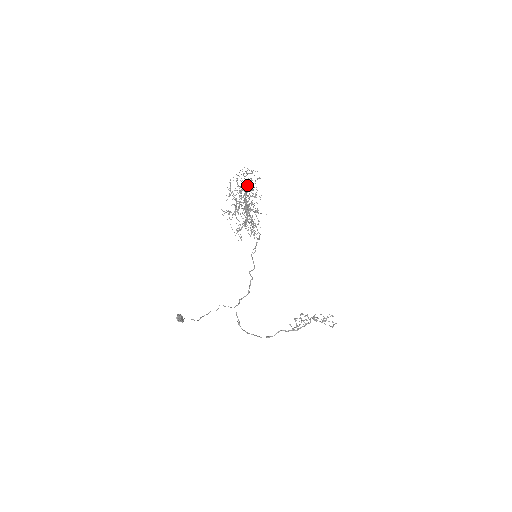
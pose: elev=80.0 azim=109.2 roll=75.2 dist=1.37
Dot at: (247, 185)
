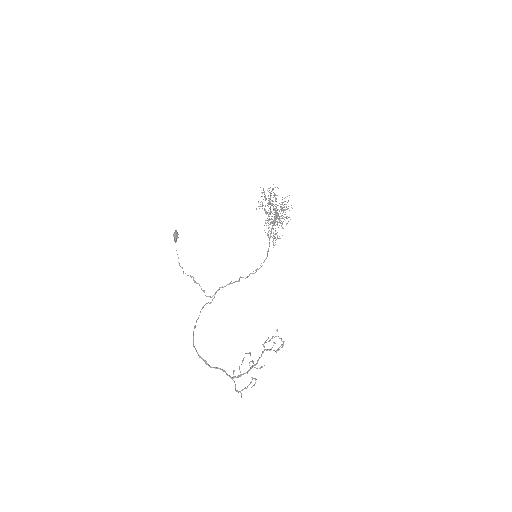
Dot at: (281, 223)
